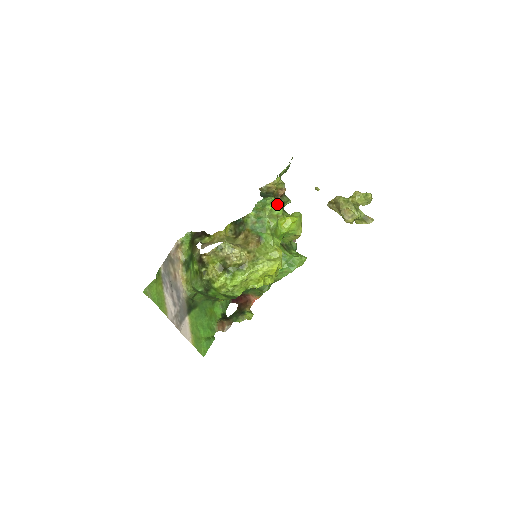
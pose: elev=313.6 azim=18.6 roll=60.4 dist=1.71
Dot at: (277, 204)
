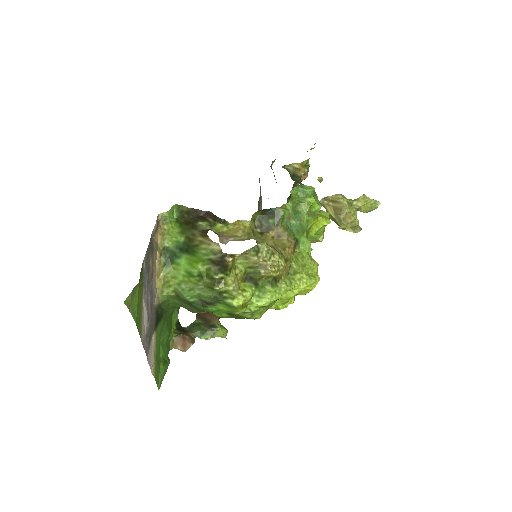
Dot at: (315, 197)
